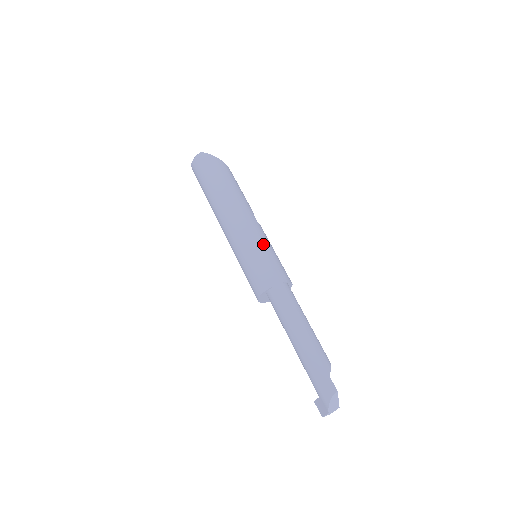
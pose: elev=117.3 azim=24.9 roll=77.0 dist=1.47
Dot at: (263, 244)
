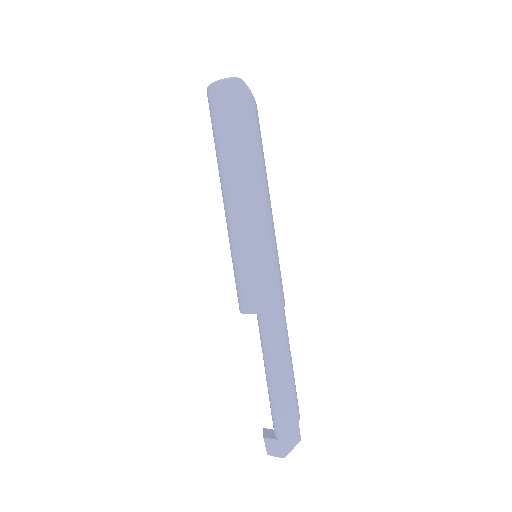
Dot at: (276, 251)
